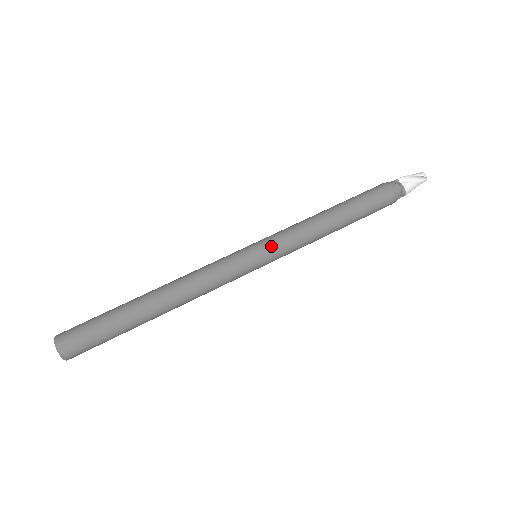
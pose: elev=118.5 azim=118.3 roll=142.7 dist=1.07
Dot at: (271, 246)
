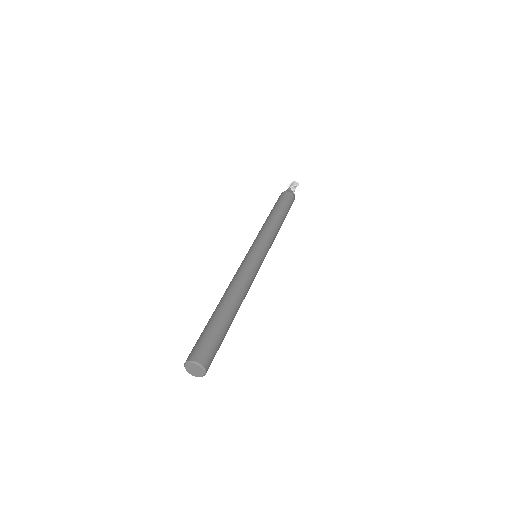
Dot at: (267, 249)
